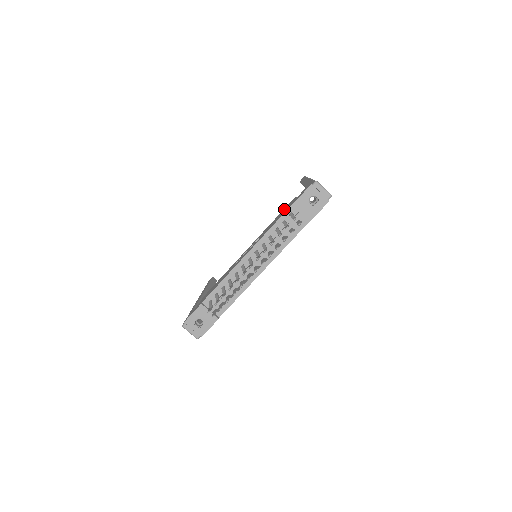
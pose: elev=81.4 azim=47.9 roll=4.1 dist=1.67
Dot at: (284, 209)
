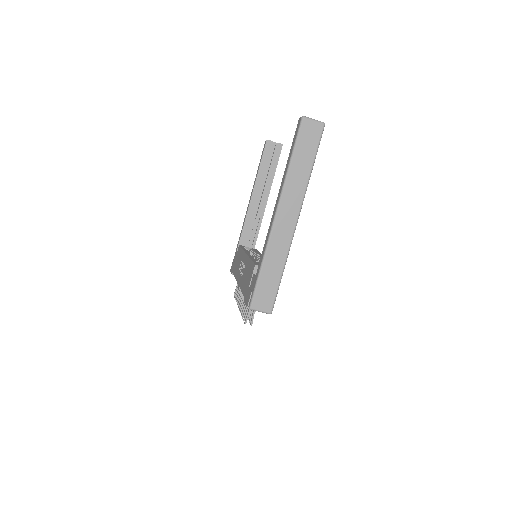
Dot at: (250, 269)
